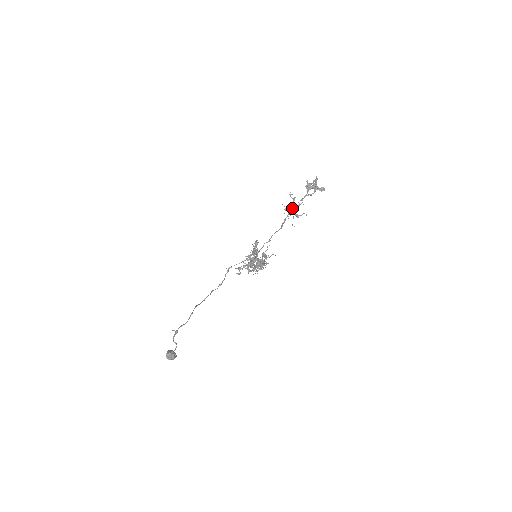
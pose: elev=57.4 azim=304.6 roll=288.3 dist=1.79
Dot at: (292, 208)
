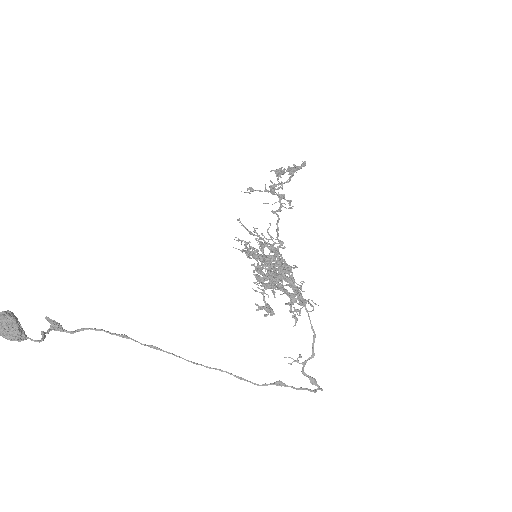
Dot at: (270, 192)
